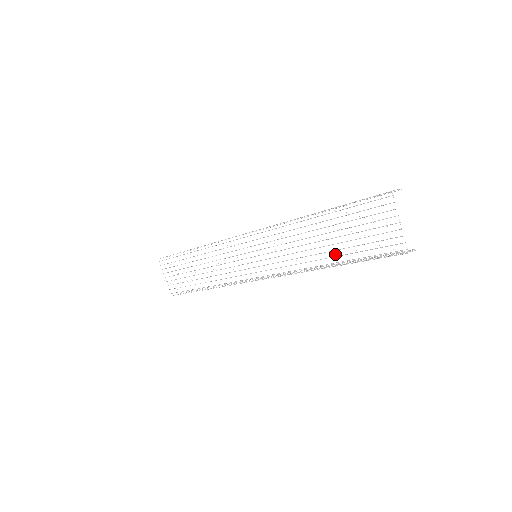
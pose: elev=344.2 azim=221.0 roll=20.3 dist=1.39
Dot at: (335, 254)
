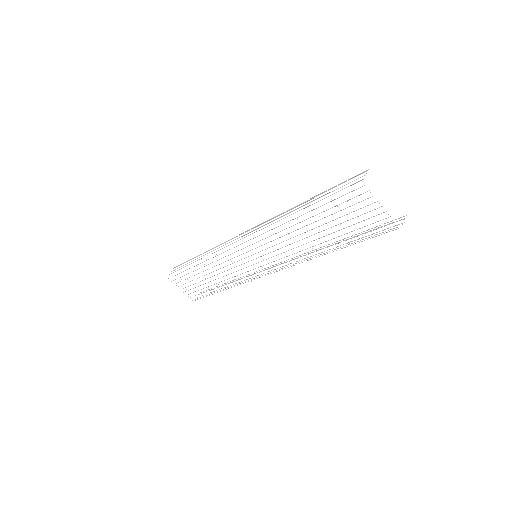
Dot at: (331, 243)
